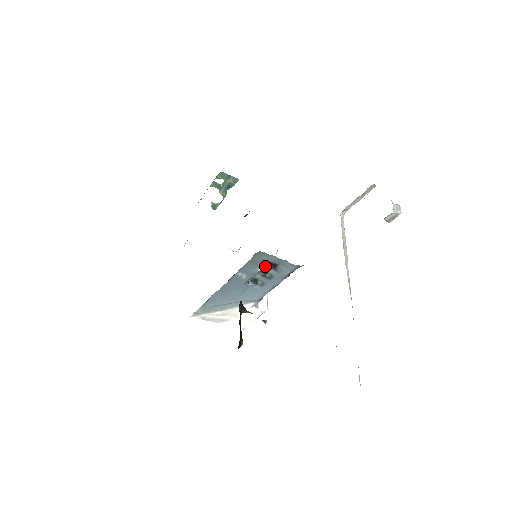
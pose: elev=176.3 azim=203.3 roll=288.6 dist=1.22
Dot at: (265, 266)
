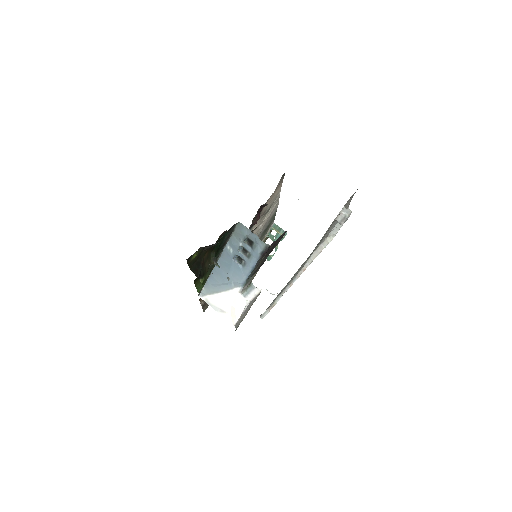
Dot at: (245, 241)
